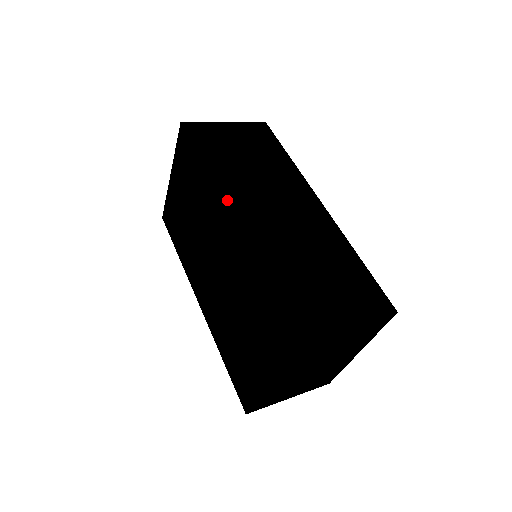
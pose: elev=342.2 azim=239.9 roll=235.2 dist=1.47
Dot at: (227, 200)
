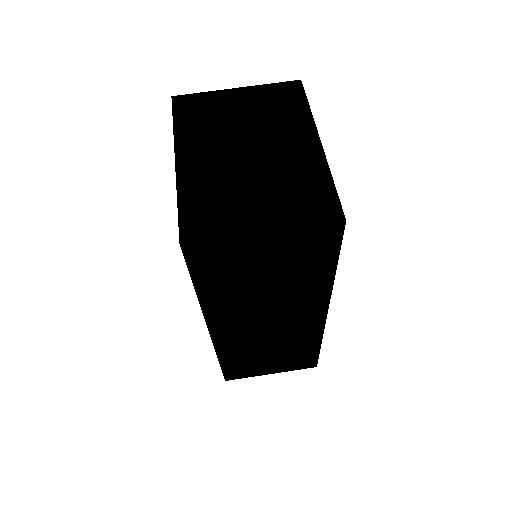
Dot at: (212, 324)
